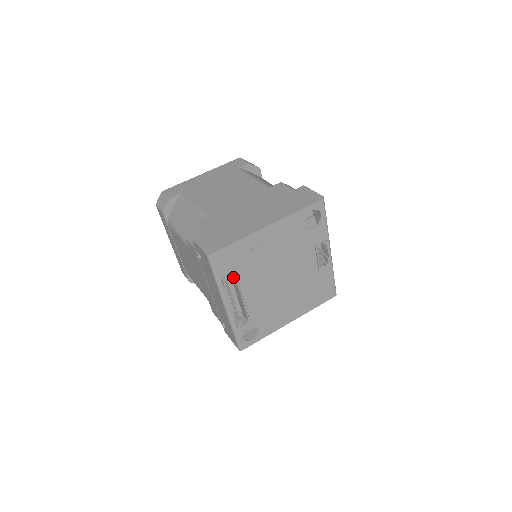
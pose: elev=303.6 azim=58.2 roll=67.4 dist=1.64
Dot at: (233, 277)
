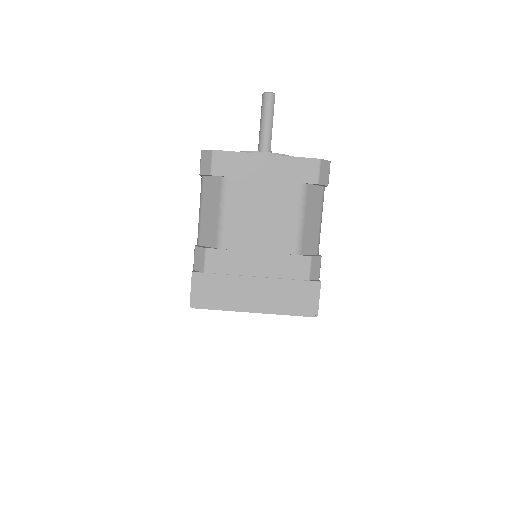
Dot at: occluded
